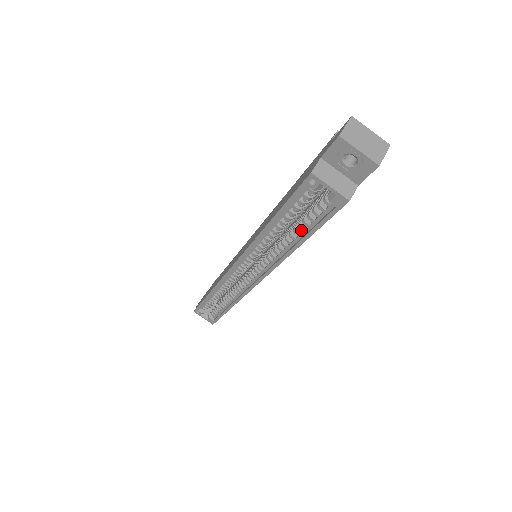
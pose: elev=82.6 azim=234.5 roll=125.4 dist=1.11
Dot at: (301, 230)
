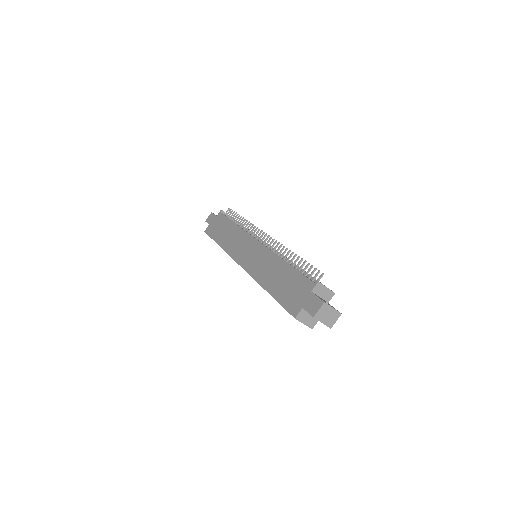
Dot at: occluded
